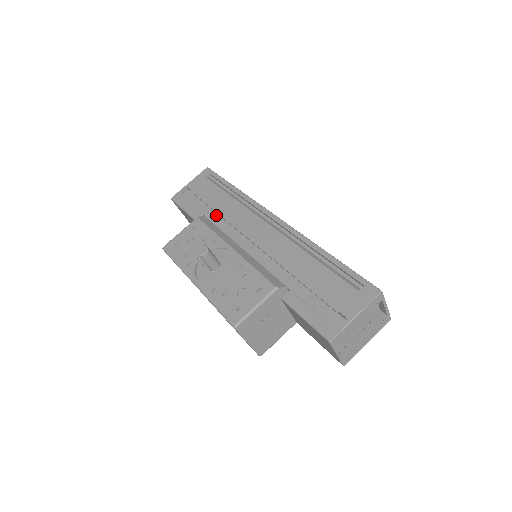
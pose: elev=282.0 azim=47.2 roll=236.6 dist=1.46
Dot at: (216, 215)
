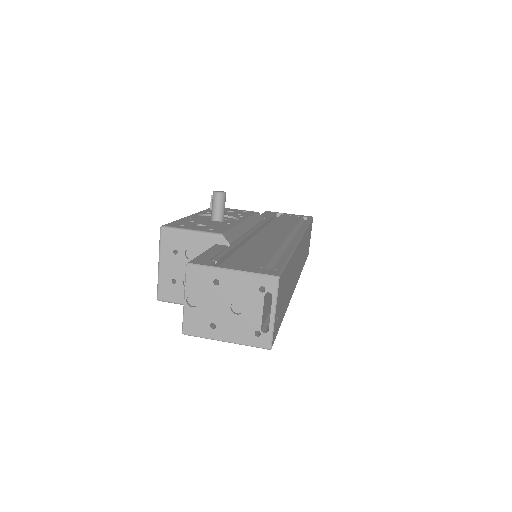
Dot at: occluded
